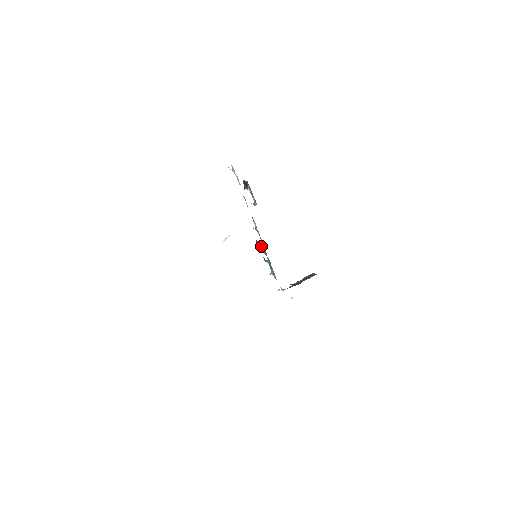
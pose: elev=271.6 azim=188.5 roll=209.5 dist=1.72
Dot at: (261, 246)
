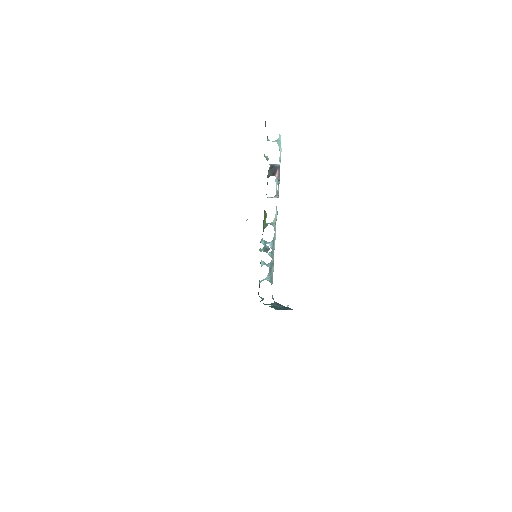
Dot at: (269, 245)
